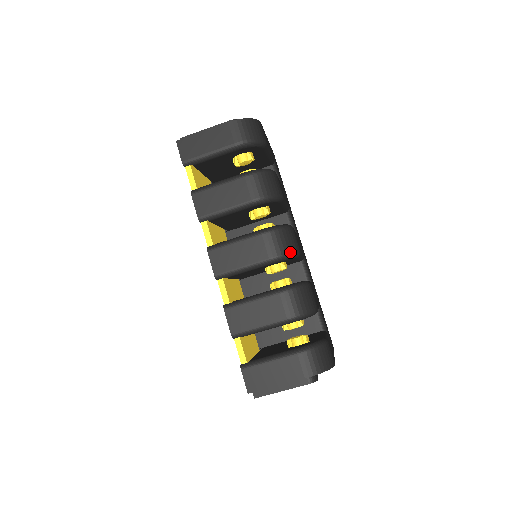
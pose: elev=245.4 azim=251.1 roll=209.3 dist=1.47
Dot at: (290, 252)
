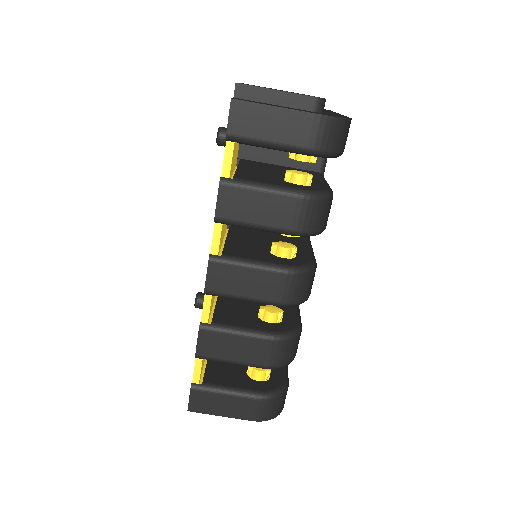
Dot at: (302, 301)
